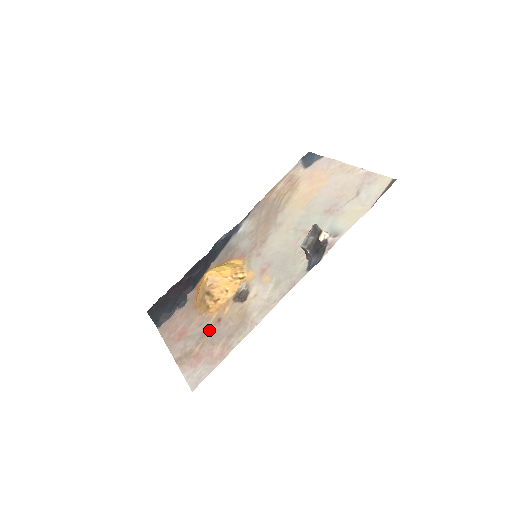
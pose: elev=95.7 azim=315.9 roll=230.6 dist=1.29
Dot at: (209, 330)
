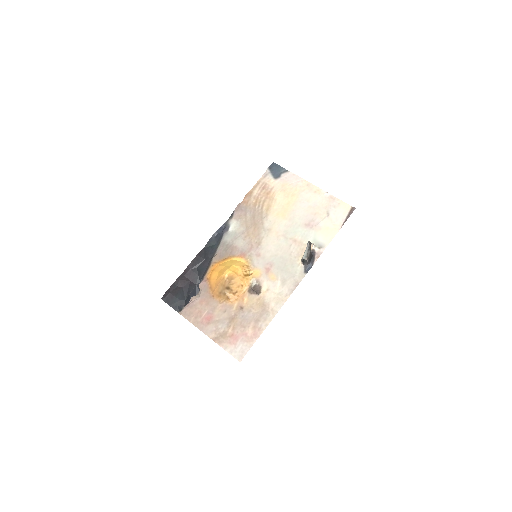
Dot at: (235, 316)
